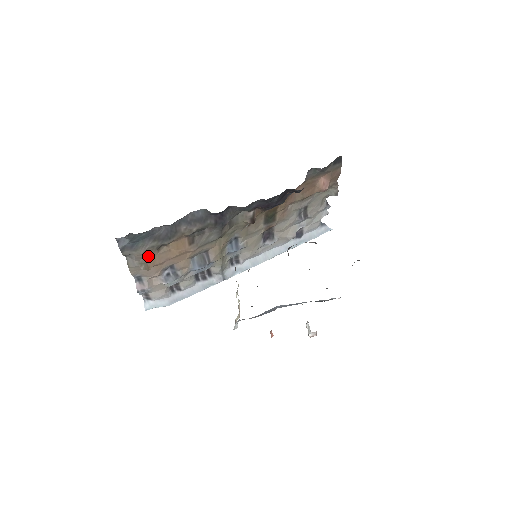
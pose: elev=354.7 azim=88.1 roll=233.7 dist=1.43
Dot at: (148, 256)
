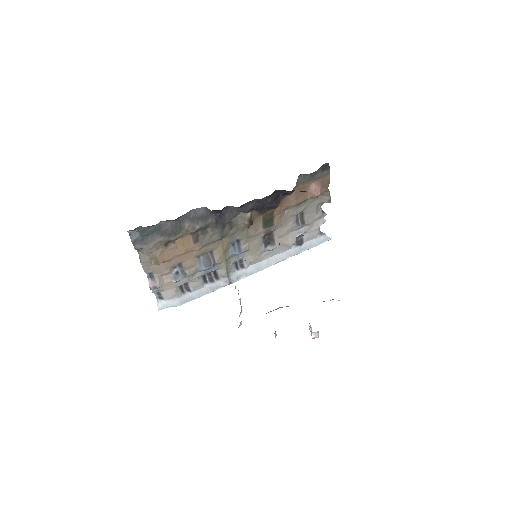
Dot at: (157, 251)
